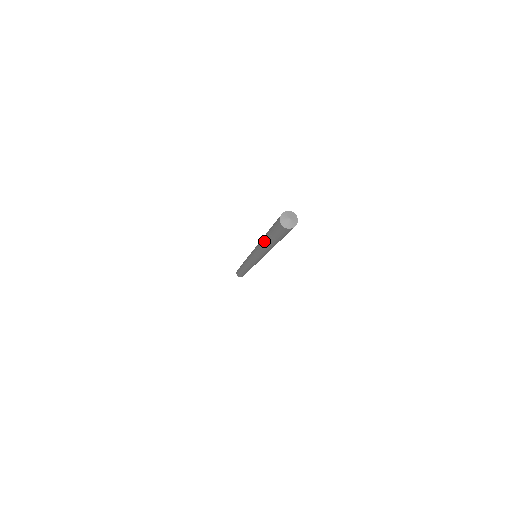
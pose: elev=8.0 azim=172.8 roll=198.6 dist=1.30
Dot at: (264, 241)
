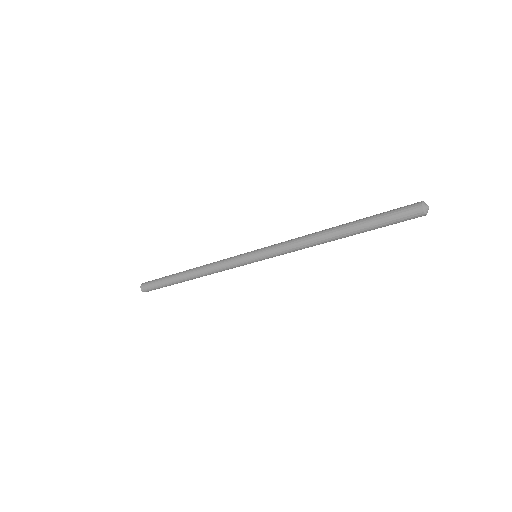
Dot at: (341, 227)
